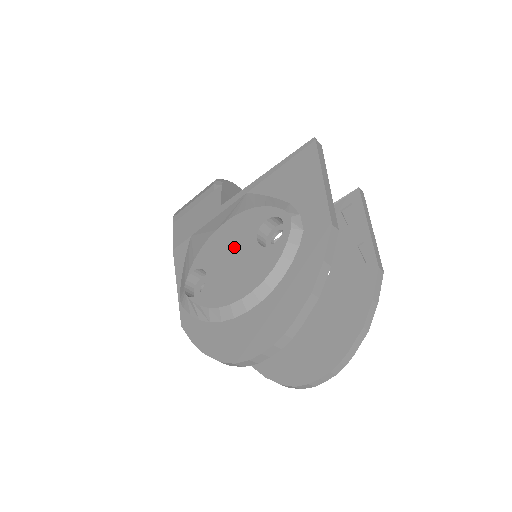
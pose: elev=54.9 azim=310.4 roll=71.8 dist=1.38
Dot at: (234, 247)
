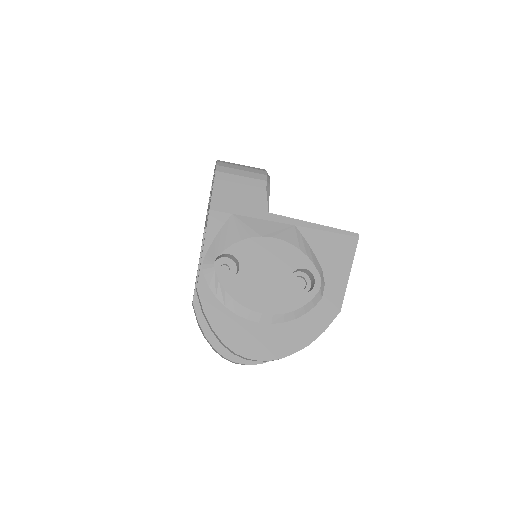
Dot at: (271, 267)
